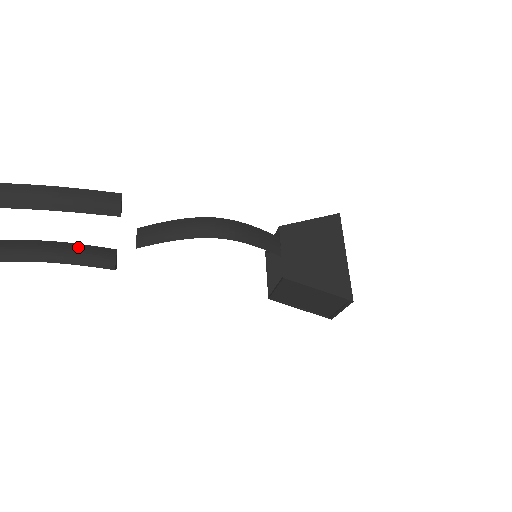
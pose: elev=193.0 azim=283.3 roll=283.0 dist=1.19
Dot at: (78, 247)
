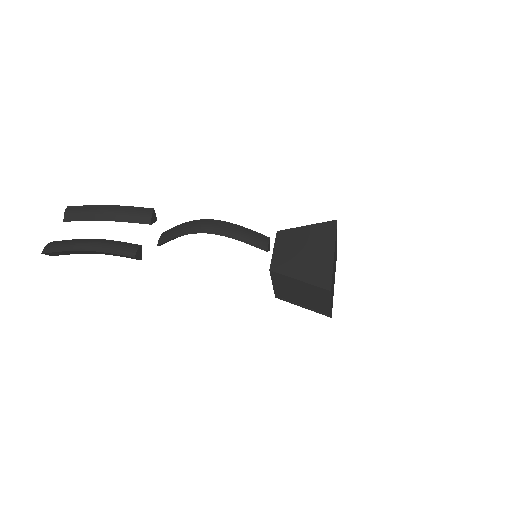
Dot at: (115, 242)
